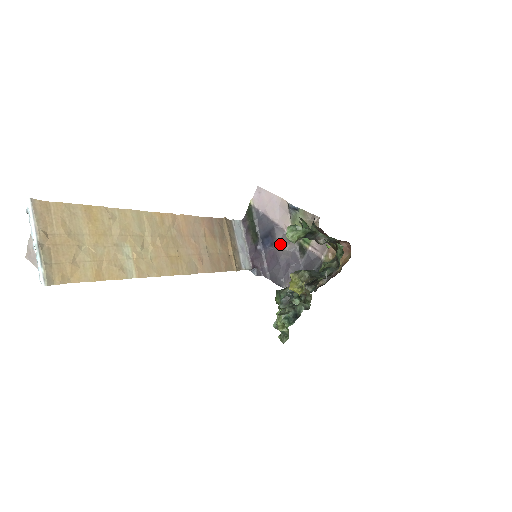
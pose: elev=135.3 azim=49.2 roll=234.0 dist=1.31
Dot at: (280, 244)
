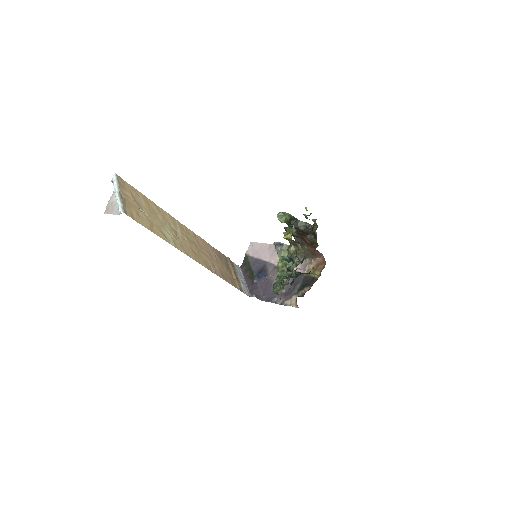
Dot at: (272, 273)
